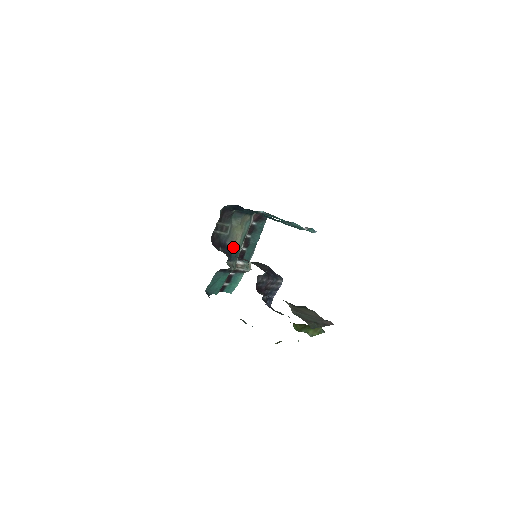
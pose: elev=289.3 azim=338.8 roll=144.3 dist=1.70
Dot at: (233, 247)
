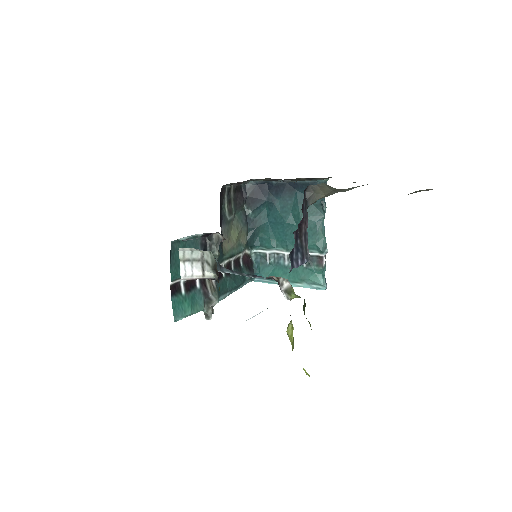
Dot at: (222, 244)
